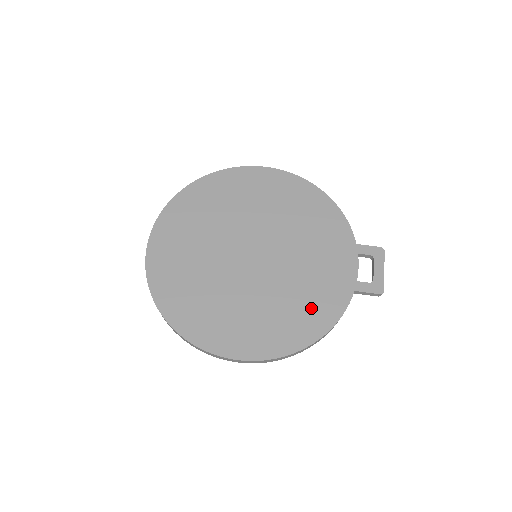
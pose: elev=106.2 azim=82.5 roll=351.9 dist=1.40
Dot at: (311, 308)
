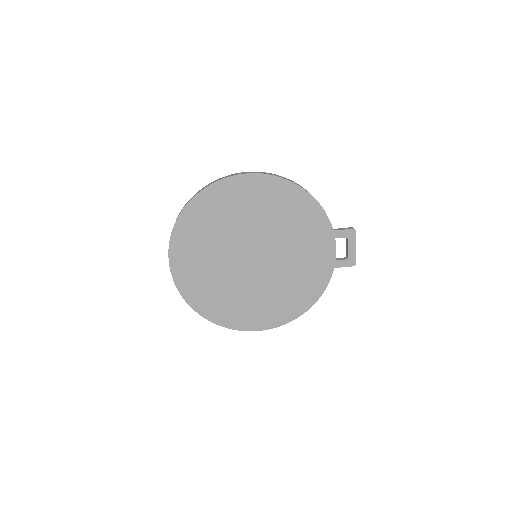
Dot at: (304, 287)
